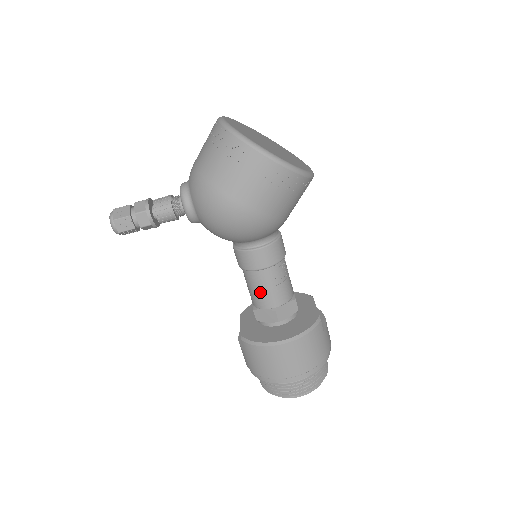
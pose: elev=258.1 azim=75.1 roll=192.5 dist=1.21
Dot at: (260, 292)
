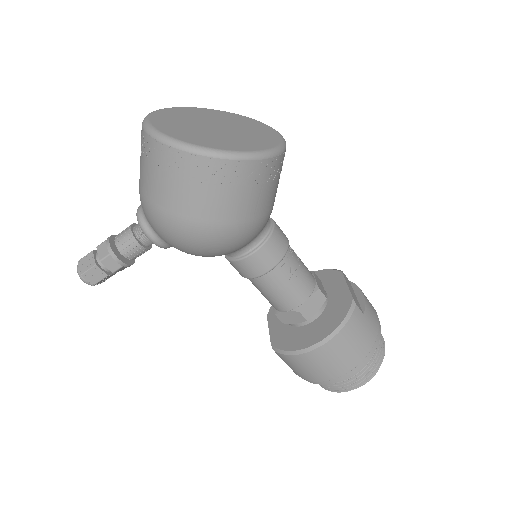
Dot at: (274, 296)
